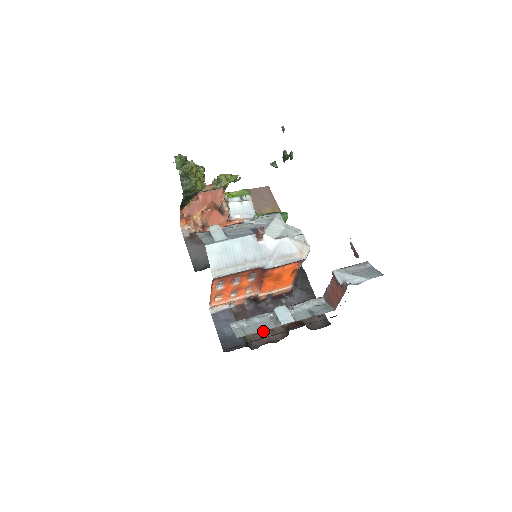
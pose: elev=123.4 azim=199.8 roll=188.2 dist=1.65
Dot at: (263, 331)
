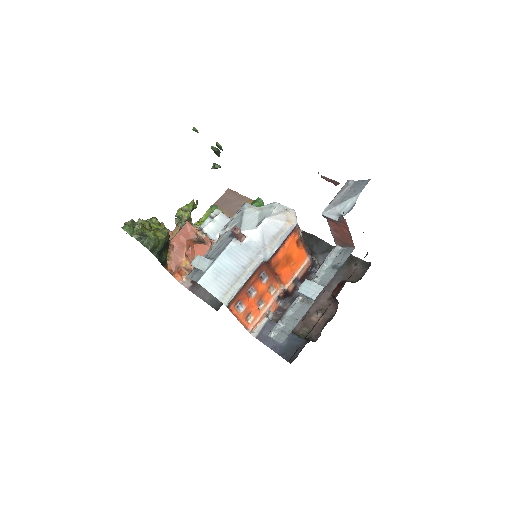
Dot at: (314, 317)
